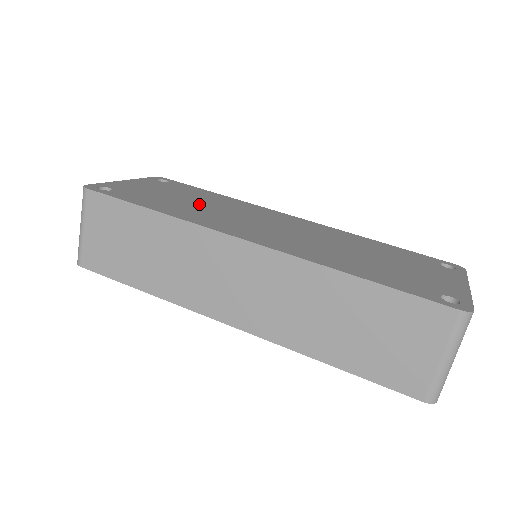
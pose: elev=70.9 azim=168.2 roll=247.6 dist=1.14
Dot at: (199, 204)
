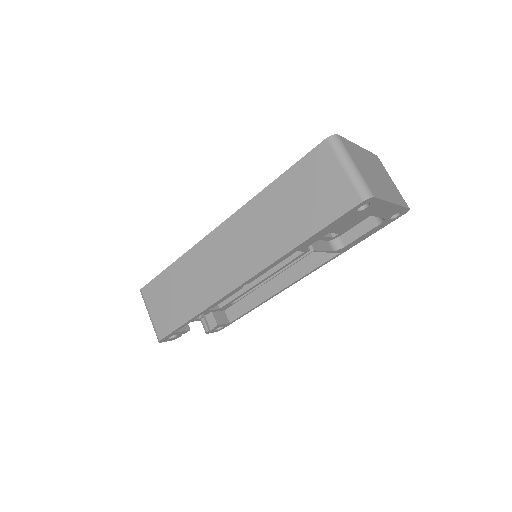
Dot at: occluded
